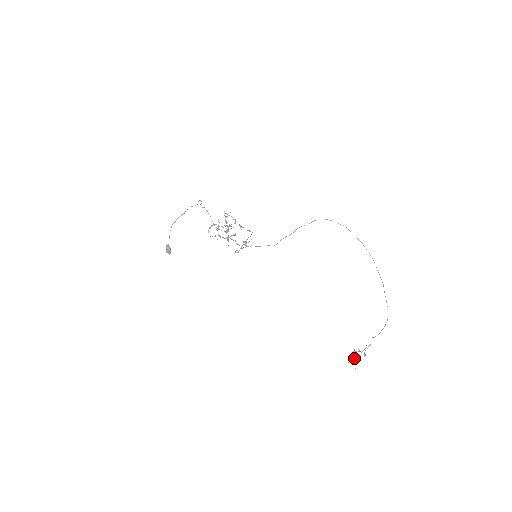
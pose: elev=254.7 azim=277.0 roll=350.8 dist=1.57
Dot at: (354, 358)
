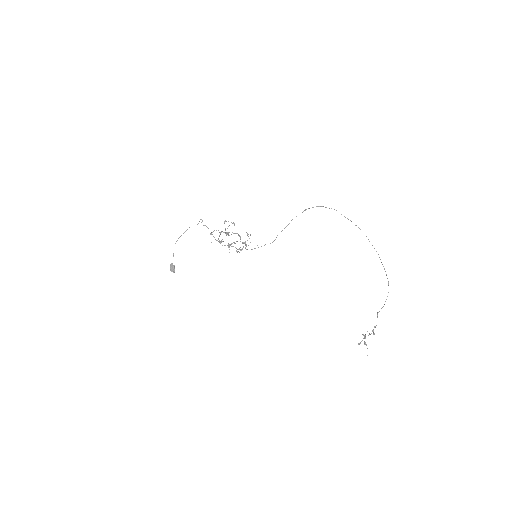
Dot at: (364, 342)
